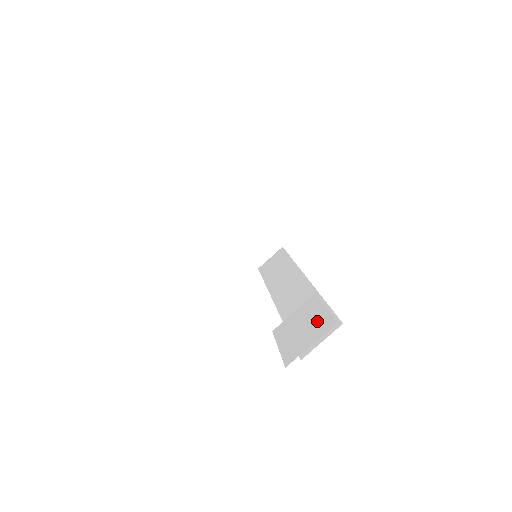
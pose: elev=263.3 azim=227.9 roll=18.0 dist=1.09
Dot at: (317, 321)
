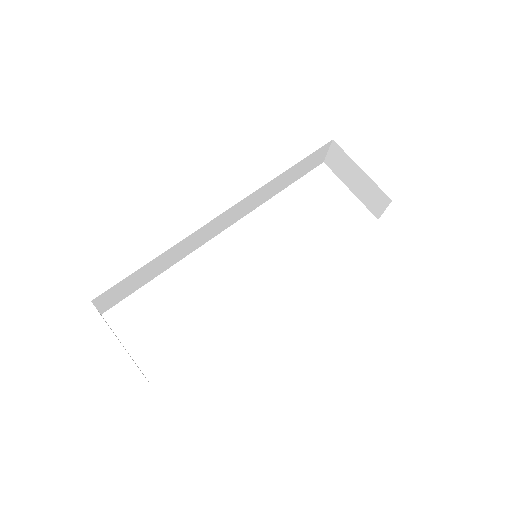
Dot at: occluded
